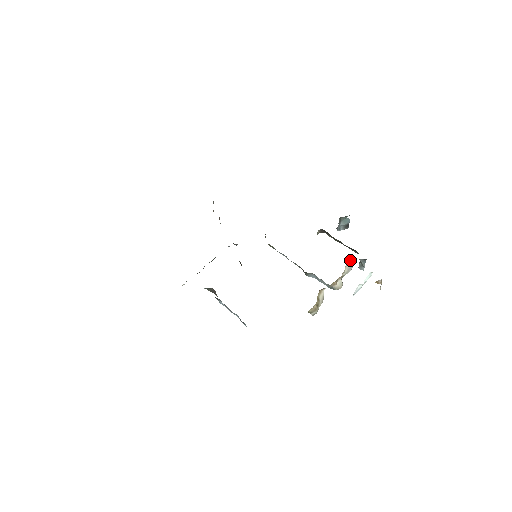
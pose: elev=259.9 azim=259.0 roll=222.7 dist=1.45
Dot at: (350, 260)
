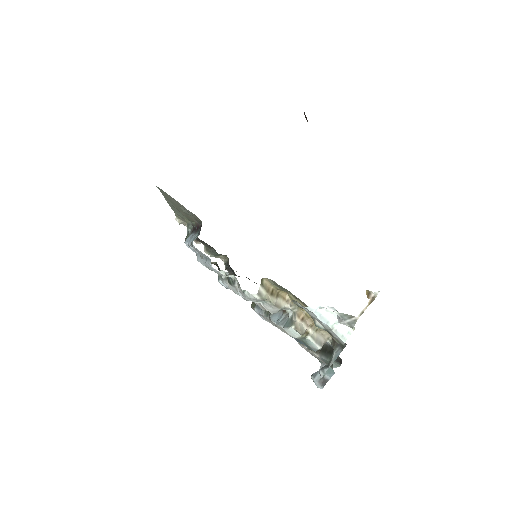
Dot at: (326, 338)
